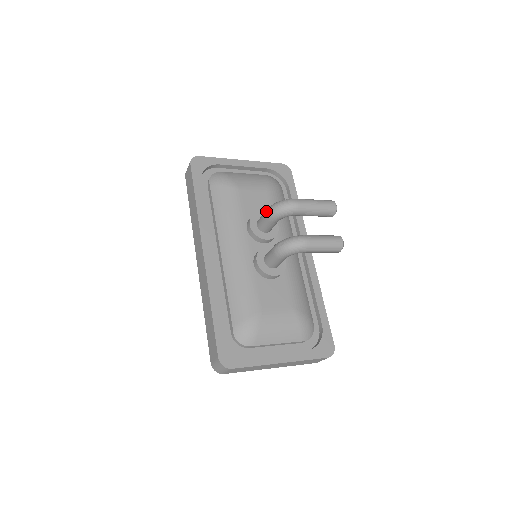
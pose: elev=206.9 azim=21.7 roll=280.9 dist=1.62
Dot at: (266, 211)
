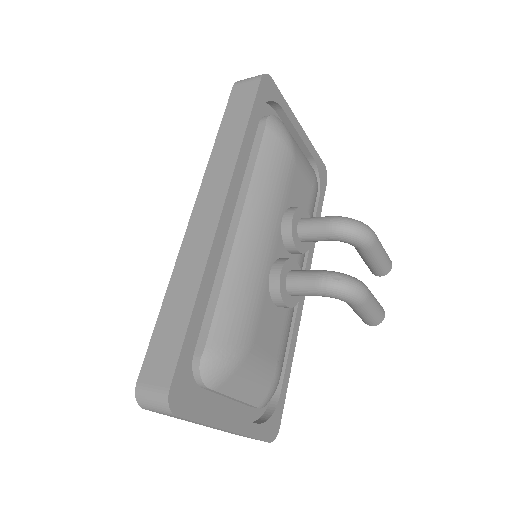
Dot at: (332, 219)
